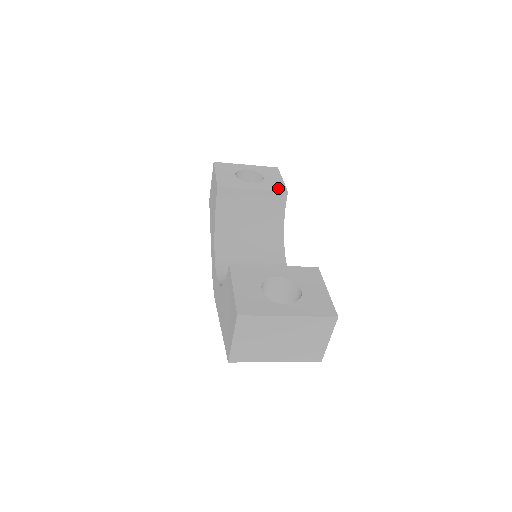
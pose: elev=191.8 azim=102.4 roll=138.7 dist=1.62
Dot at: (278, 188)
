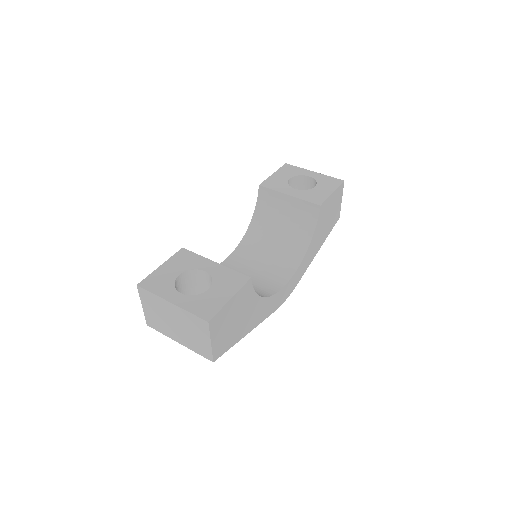
Dot at: (315, 199)
